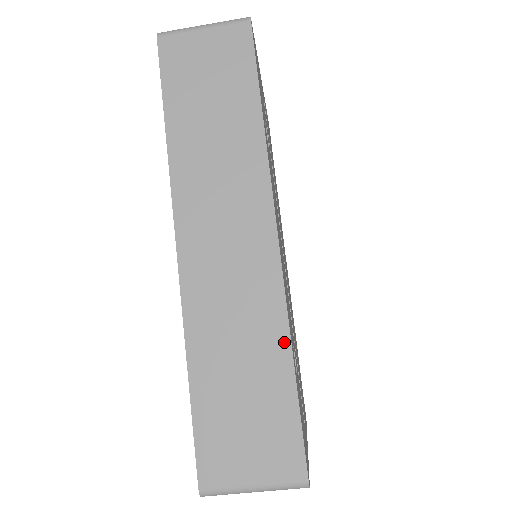
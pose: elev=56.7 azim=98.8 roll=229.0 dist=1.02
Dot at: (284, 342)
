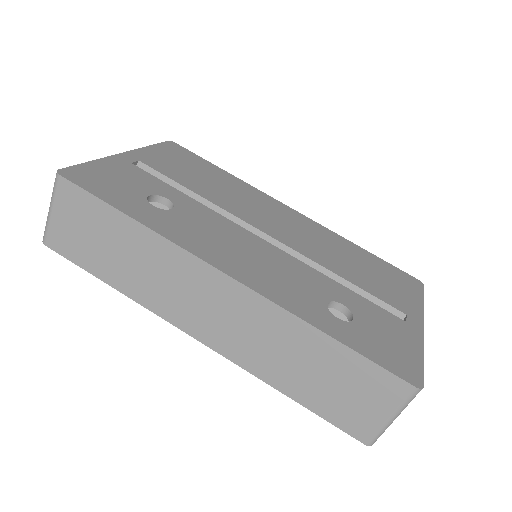
Dot at: (307, 329)
